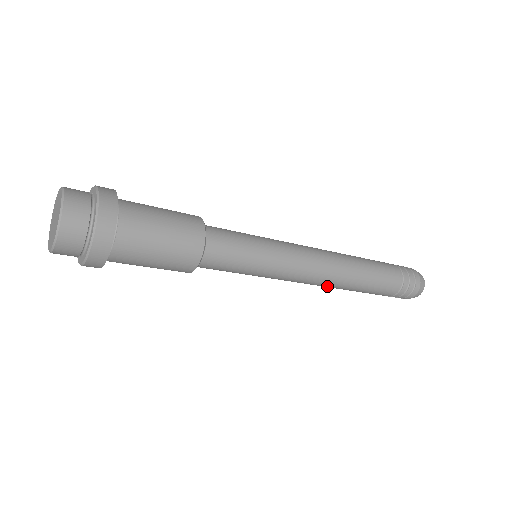
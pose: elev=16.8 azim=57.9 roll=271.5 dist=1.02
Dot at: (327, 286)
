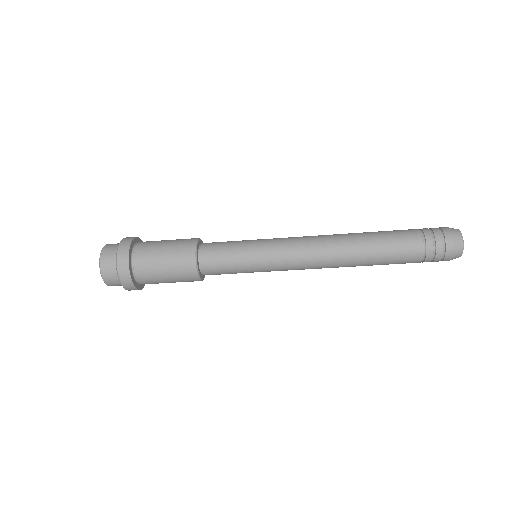
Dot at: occluded
